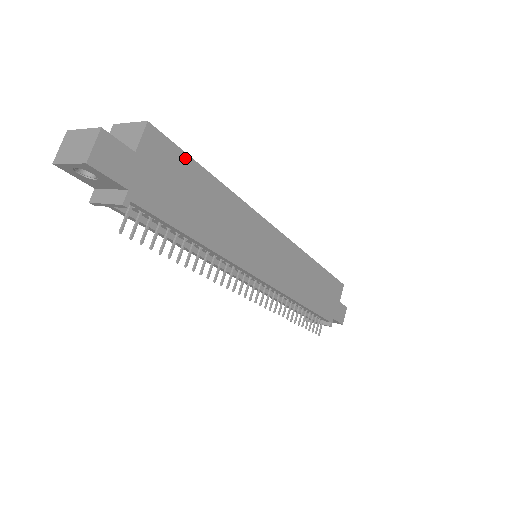
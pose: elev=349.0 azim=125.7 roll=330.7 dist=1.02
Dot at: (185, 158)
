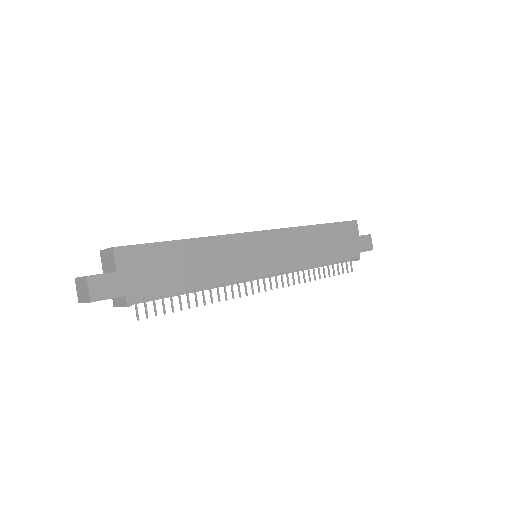
Dot at: (153, 246)
